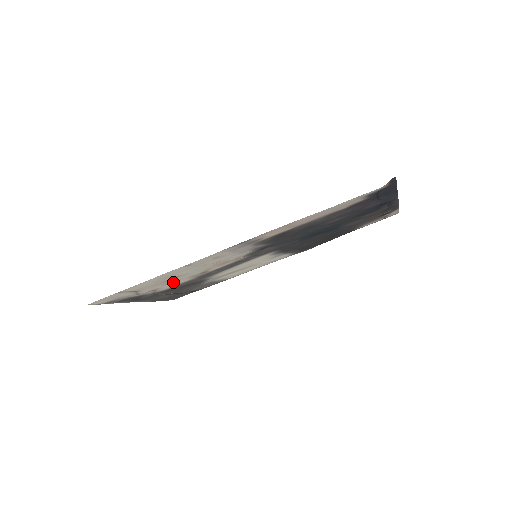
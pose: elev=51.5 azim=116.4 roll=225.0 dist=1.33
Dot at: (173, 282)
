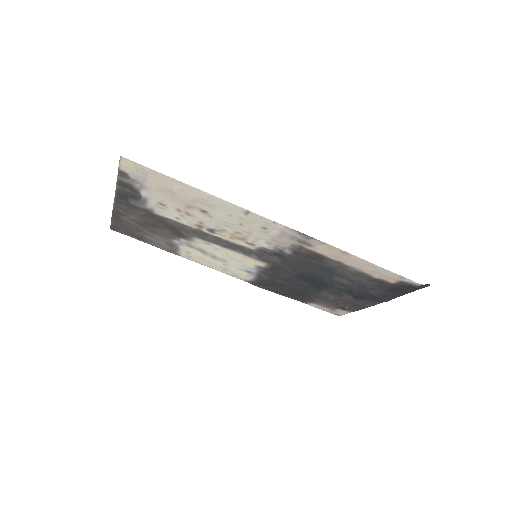
Dot at: (184, 213)
